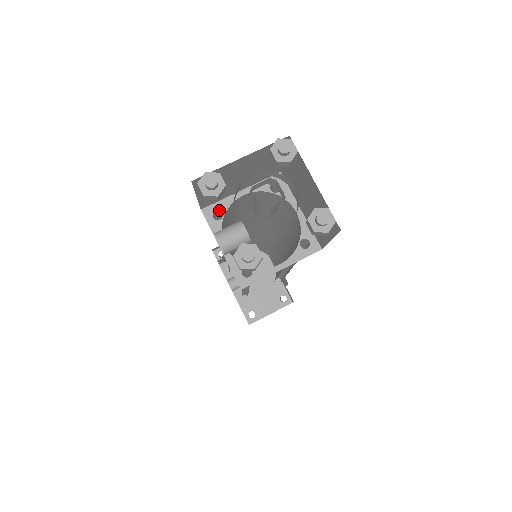
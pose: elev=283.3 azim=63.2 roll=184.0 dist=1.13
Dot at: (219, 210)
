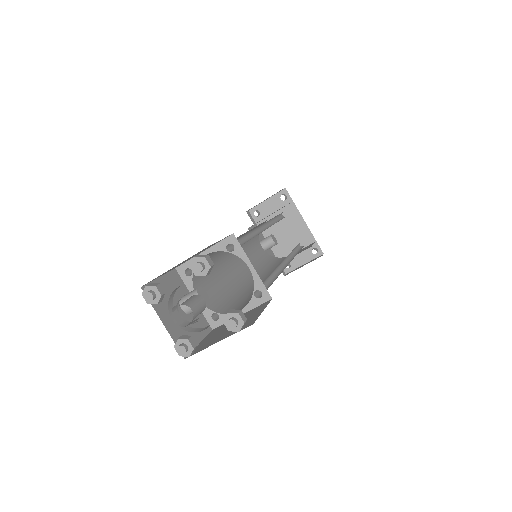
Dot at: (189, 268)
